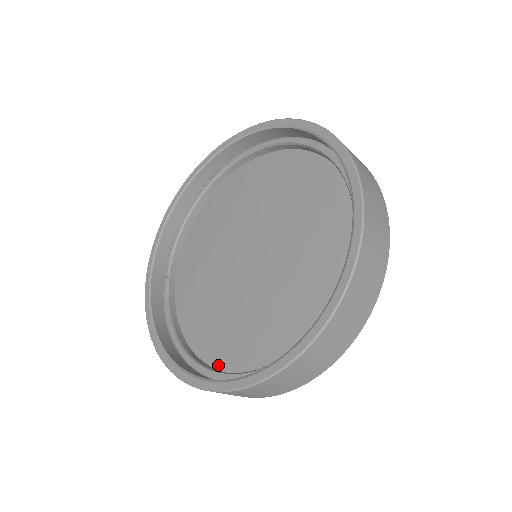
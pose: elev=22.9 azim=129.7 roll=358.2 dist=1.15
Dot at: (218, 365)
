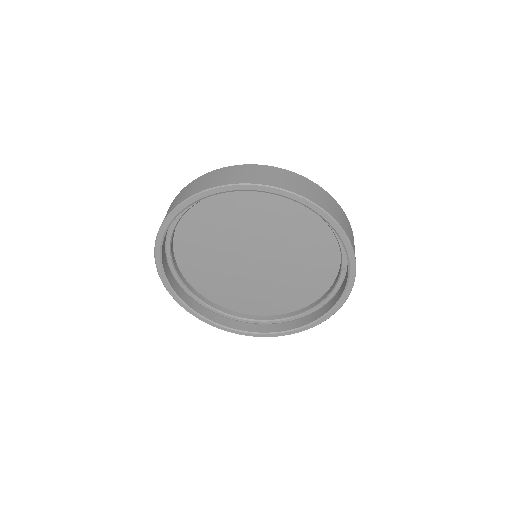
Dot at: (231, 308)
